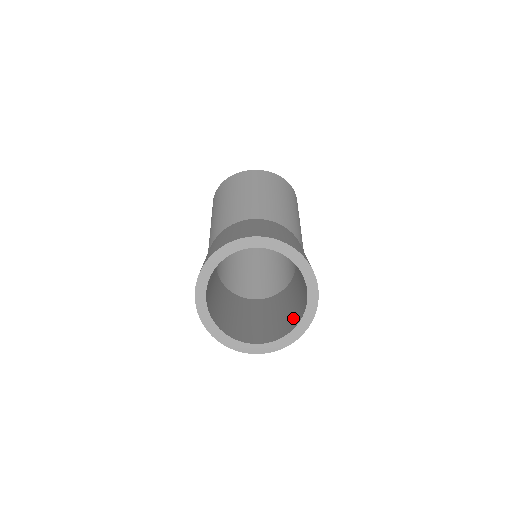
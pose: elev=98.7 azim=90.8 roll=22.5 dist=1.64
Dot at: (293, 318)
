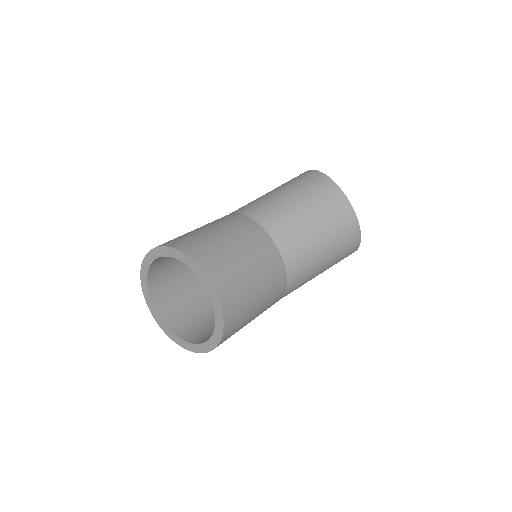
Dot at: (198, 330)
